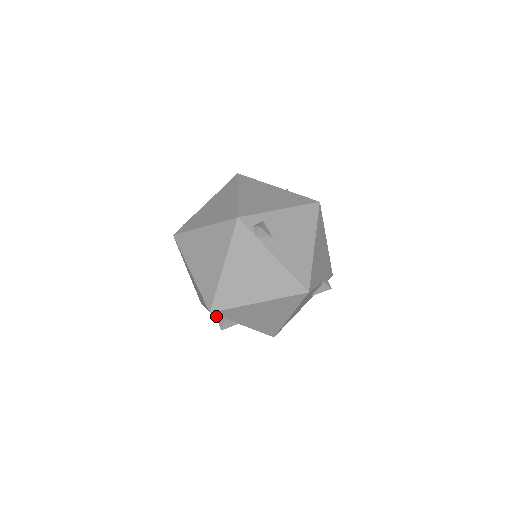
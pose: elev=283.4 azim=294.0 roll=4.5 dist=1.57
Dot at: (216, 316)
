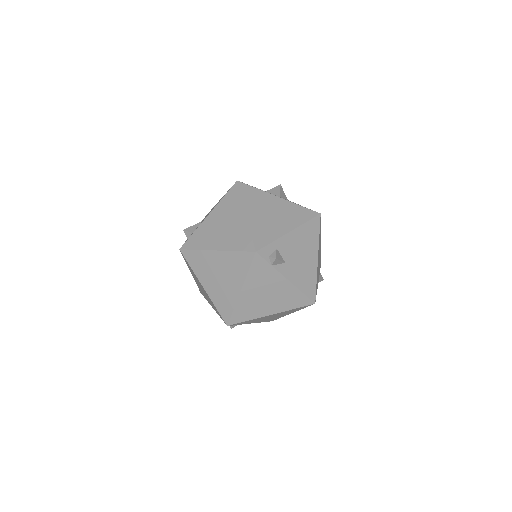
Dot at: occluded
